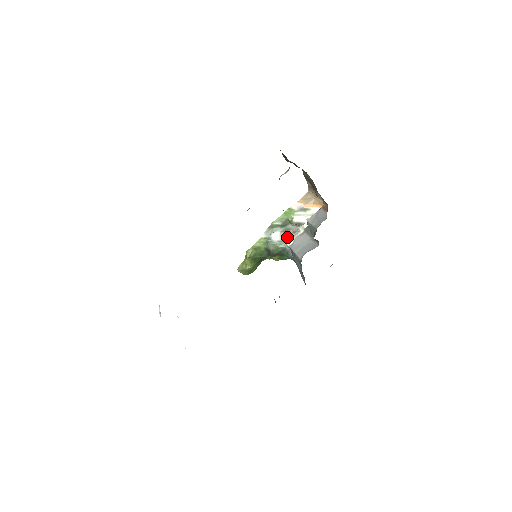
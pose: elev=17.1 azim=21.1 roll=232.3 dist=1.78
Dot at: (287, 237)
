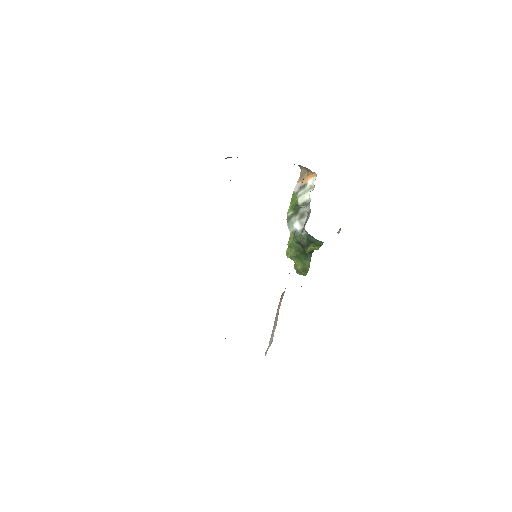
Dot at: occluded
